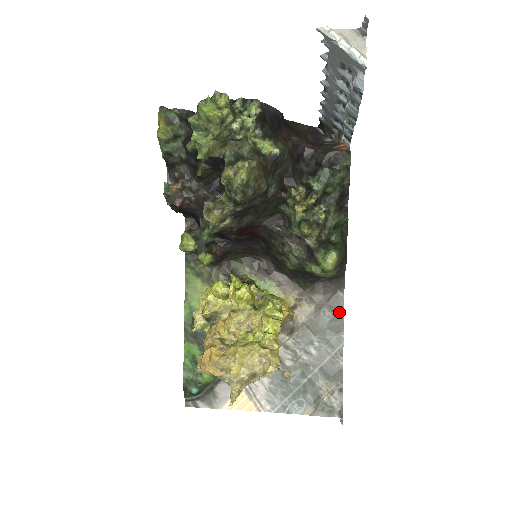
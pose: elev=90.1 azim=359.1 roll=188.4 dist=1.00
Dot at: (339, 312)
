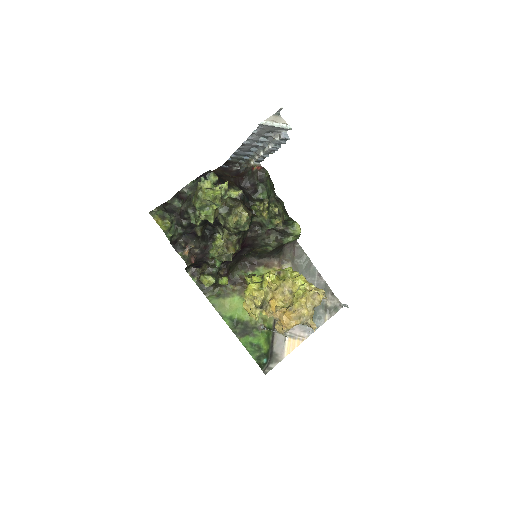
Dot at: (304, 255)
